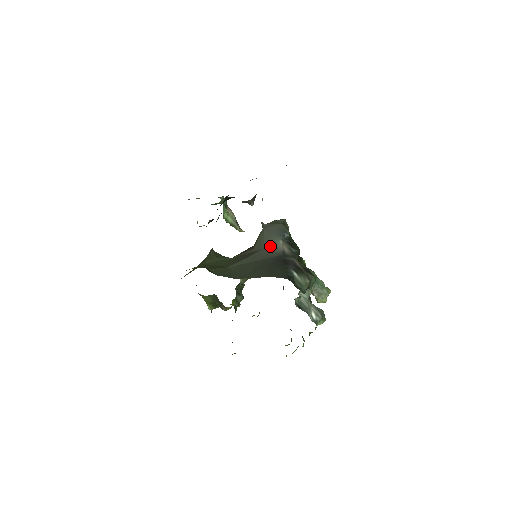
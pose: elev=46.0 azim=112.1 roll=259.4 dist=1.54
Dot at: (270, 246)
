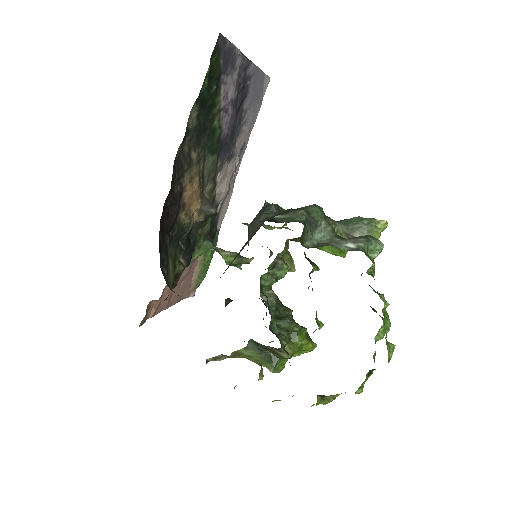
Dot at: (255, 229)
